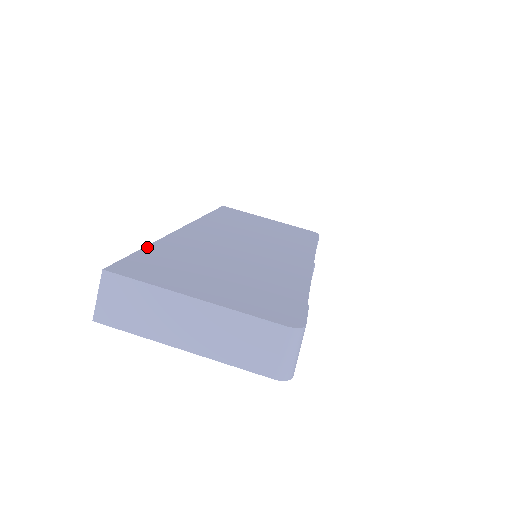
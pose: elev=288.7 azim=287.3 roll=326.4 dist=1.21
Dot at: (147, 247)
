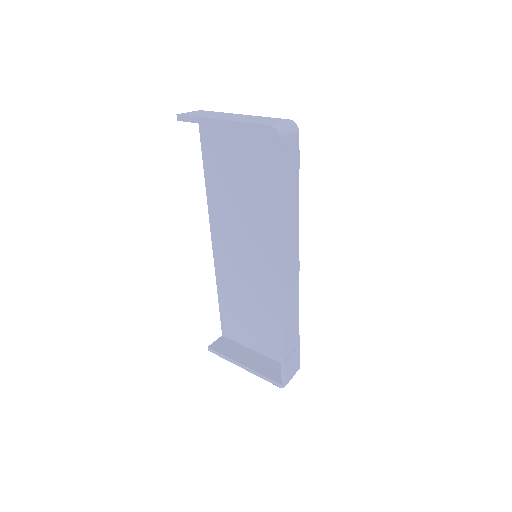
Dot at: (207, 168)
